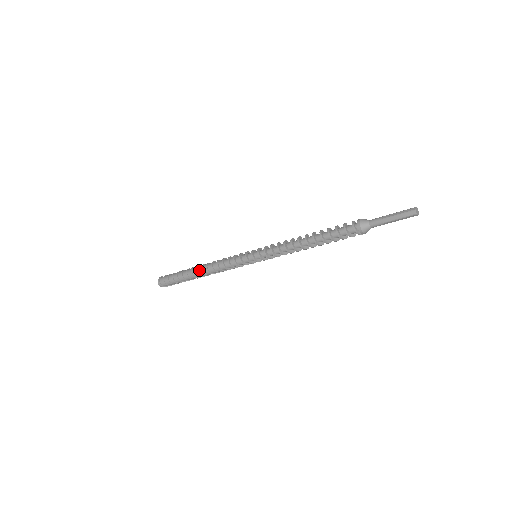
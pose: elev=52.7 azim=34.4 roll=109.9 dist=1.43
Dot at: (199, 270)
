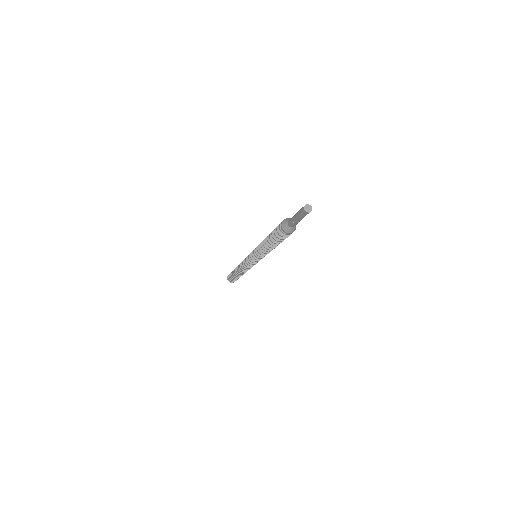
Dot at: (237, 268)
